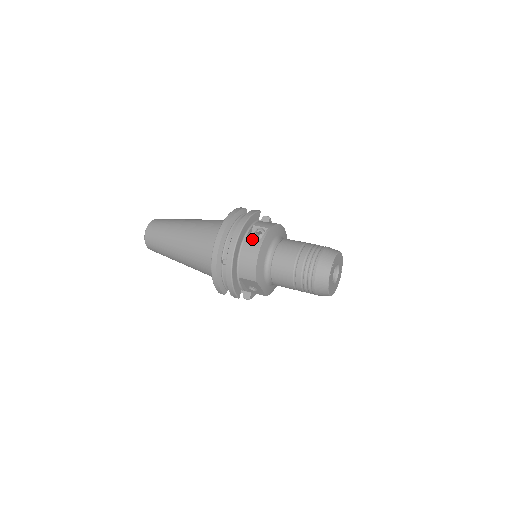
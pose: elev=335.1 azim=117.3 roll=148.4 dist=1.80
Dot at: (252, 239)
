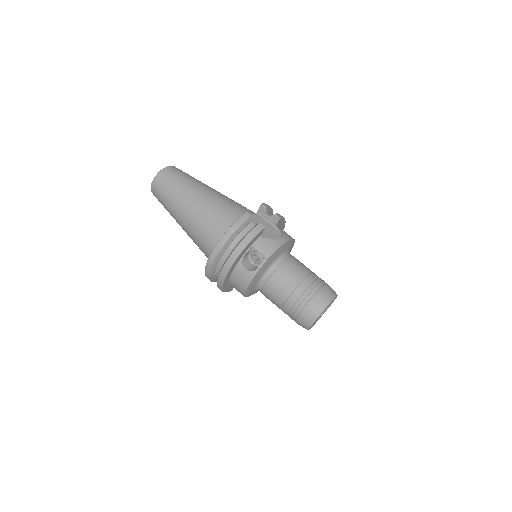
Dot at: (249, 258)
